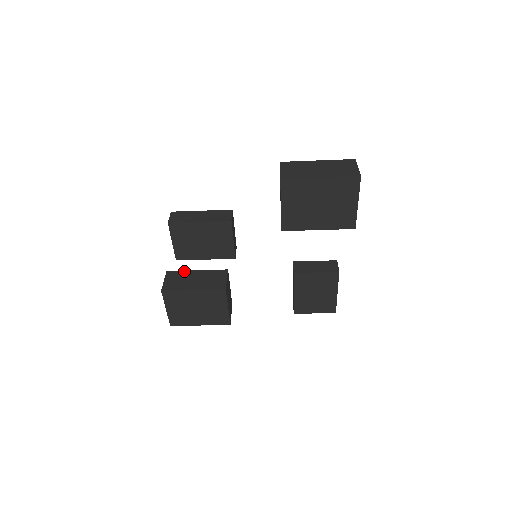
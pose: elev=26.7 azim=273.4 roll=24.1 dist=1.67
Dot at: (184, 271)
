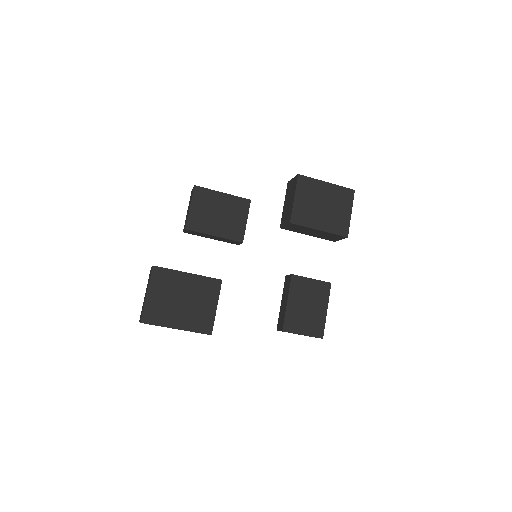
Dot at: occluded
